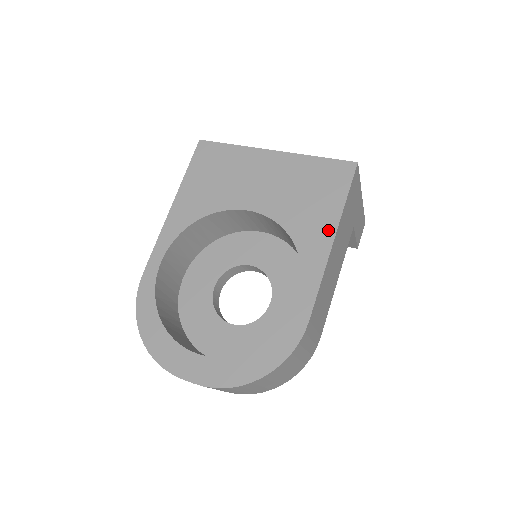
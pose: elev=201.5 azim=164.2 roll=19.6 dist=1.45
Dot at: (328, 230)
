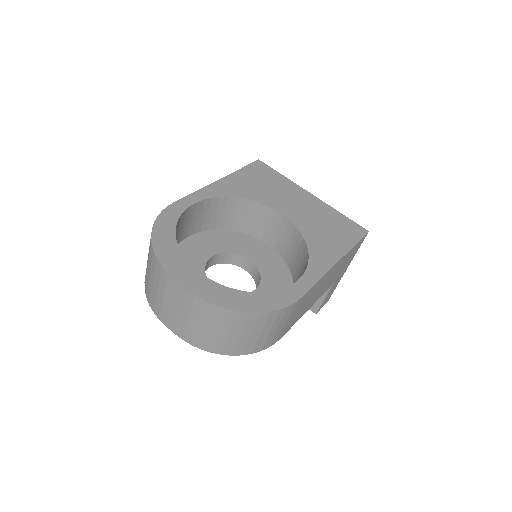
Dot at: (336, 254)
